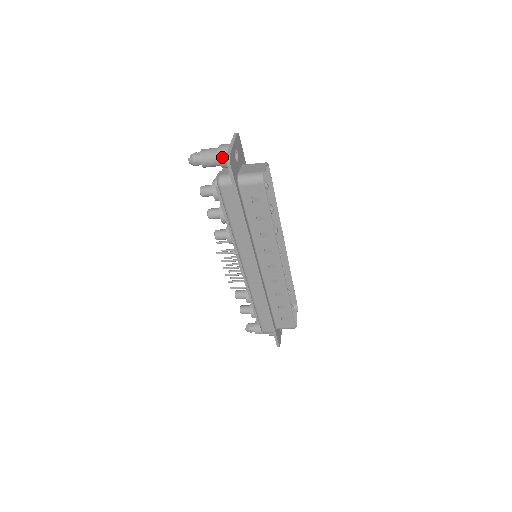
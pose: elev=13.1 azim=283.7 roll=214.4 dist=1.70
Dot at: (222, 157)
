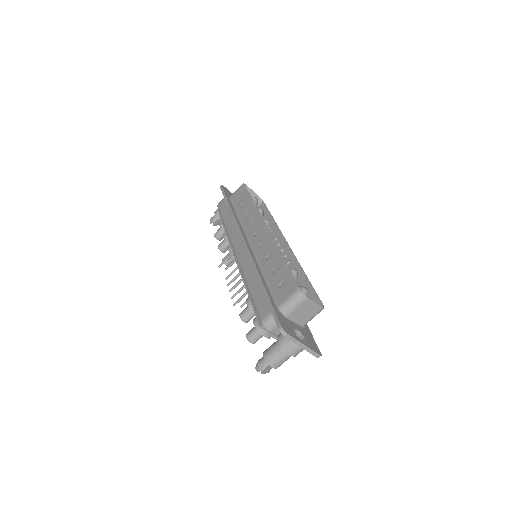
Dot at: occluded
